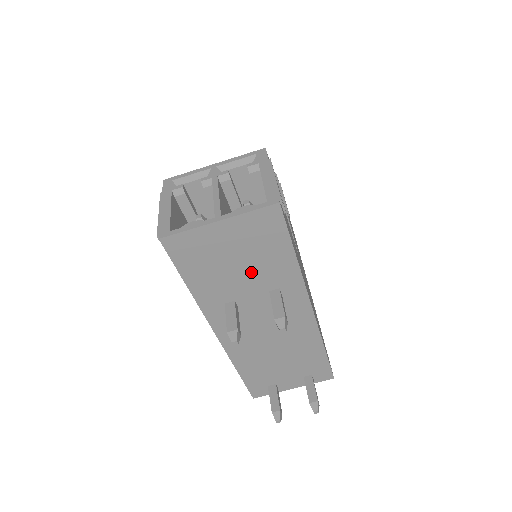
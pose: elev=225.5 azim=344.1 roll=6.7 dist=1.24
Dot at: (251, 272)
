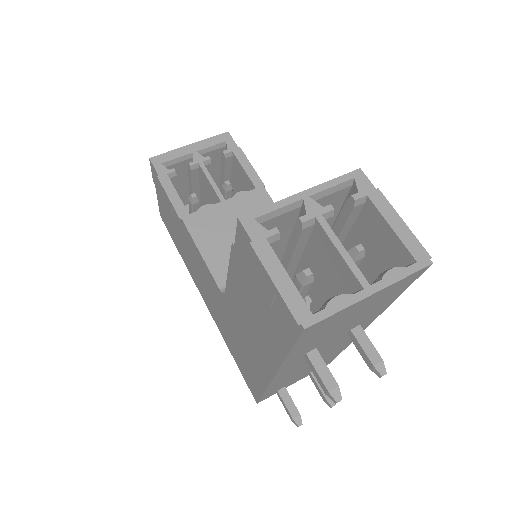
Dot at: (352, 322)
